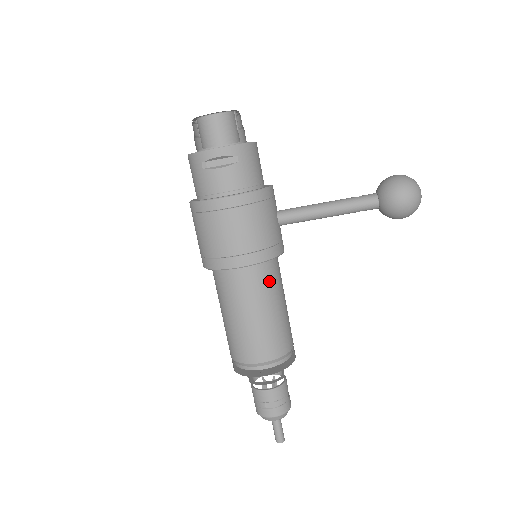
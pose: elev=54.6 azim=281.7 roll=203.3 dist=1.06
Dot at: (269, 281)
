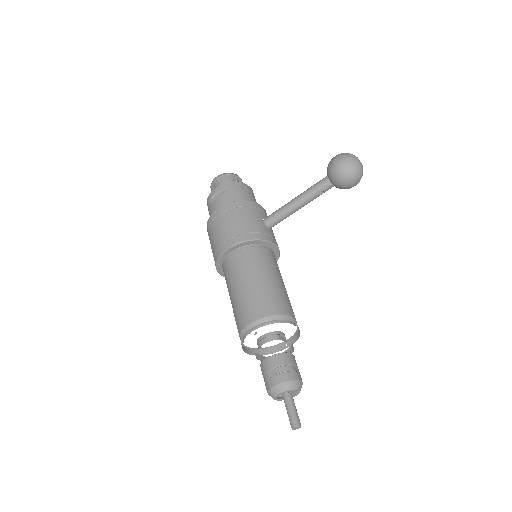
Dot at: (256, 258)
